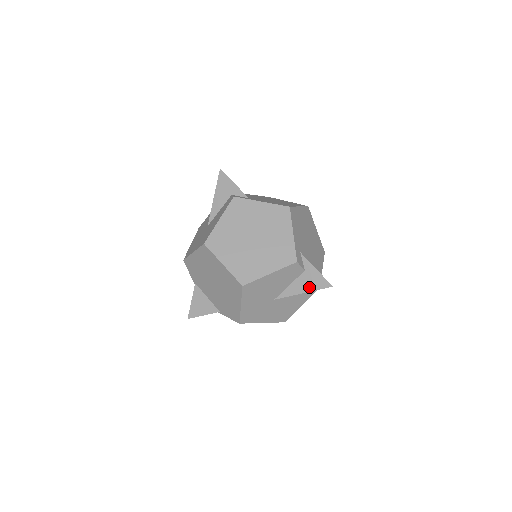
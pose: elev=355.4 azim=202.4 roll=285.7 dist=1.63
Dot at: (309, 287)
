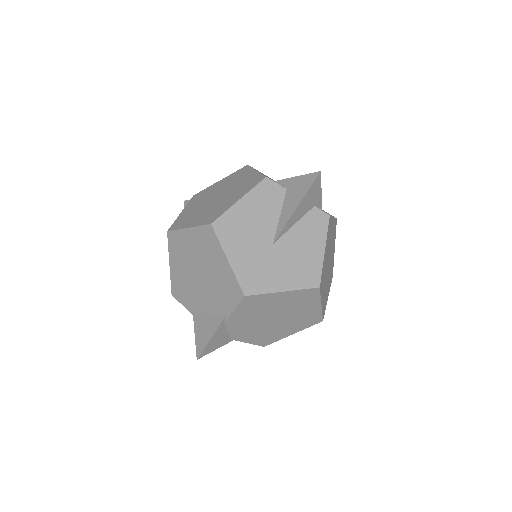
Dot at: (299, 196)
